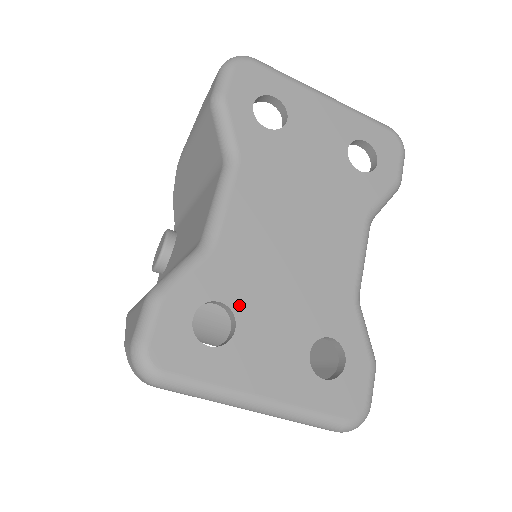
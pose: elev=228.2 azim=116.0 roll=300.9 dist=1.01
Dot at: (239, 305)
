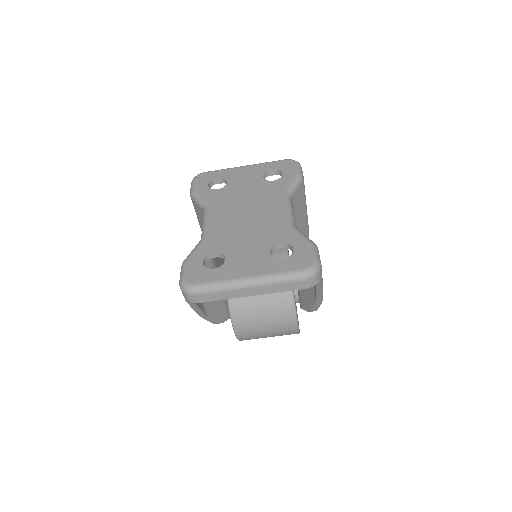
Dot at: (224, 250)
